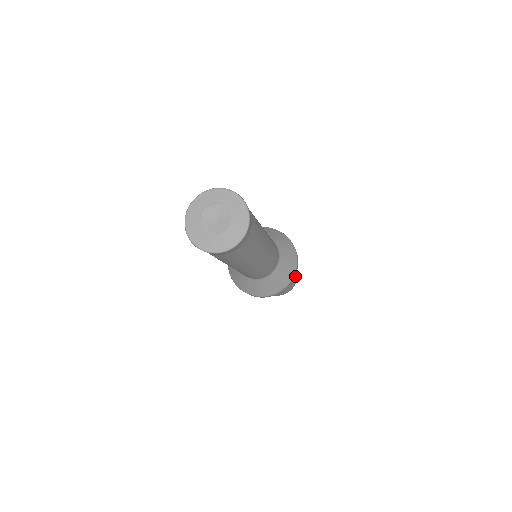
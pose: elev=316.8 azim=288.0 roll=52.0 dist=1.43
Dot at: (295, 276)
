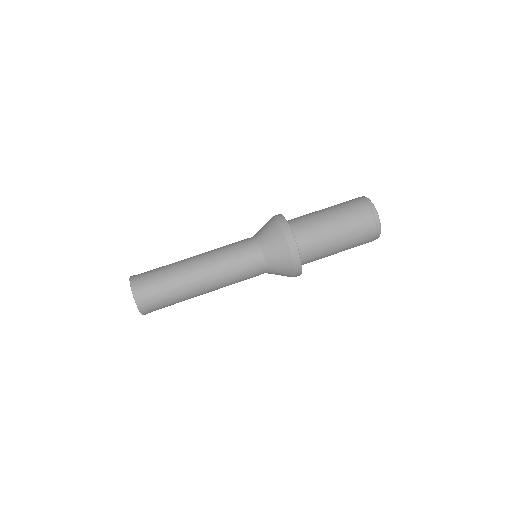
Dot at: occluded
